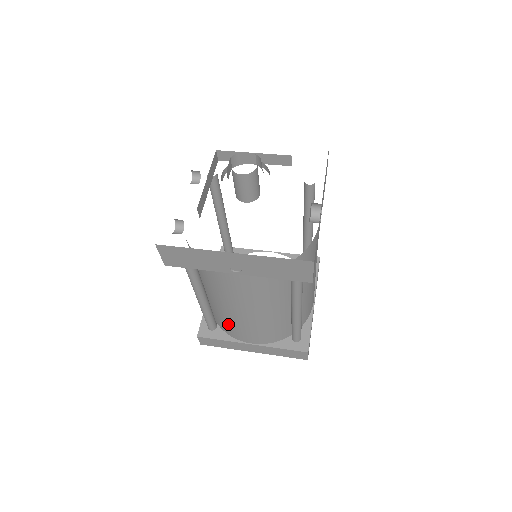
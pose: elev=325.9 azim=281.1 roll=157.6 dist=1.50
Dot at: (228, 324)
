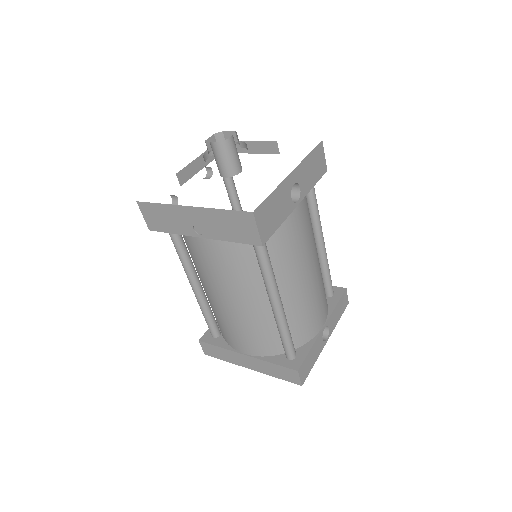
Dot at: (221, 324)
